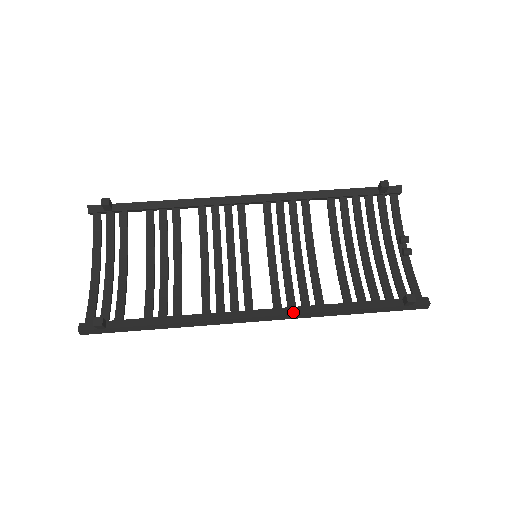
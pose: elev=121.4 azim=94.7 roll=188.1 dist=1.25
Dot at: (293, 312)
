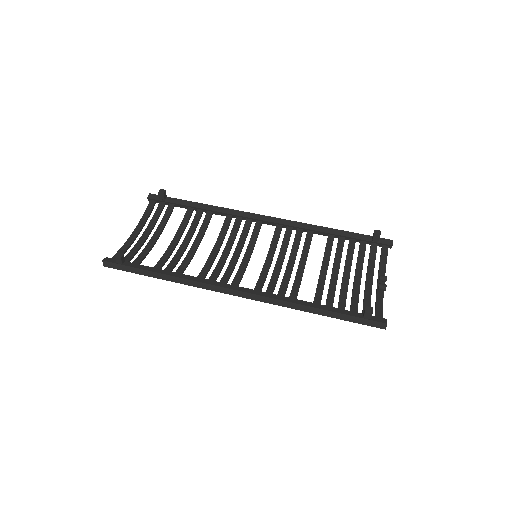
Dot at: (267, 296)
